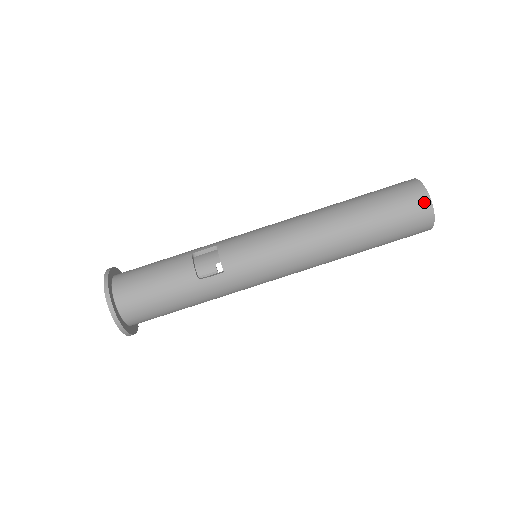
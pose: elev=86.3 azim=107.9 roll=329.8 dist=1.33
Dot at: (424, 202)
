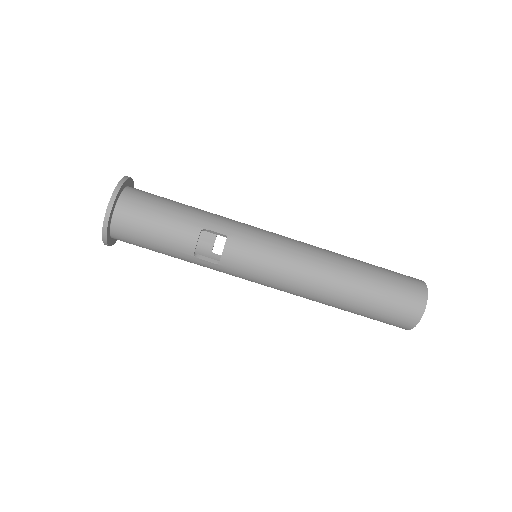
Dot at: (412, 321)
